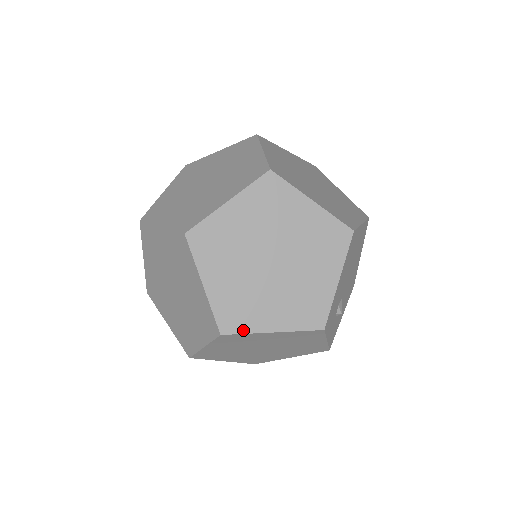
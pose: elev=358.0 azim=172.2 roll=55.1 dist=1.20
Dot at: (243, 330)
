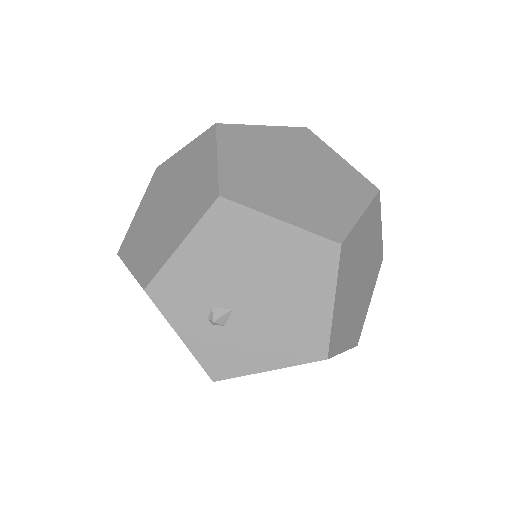
Dot at: (124, 257)
